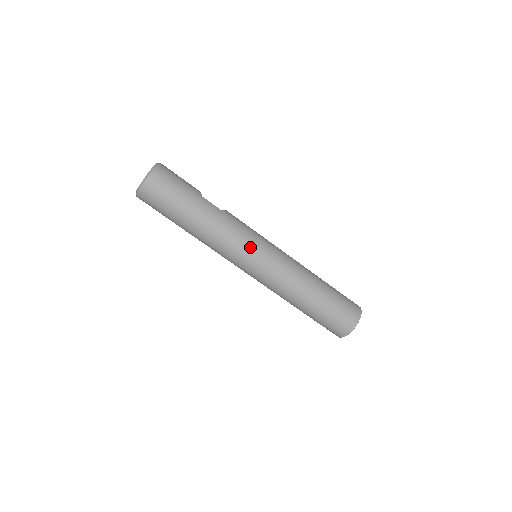
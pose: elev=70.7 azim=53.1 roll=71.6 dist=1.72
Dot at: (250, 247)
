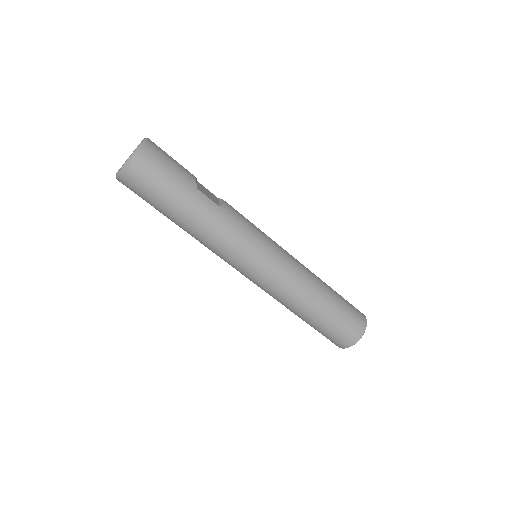
Dot at: (248, 253)
